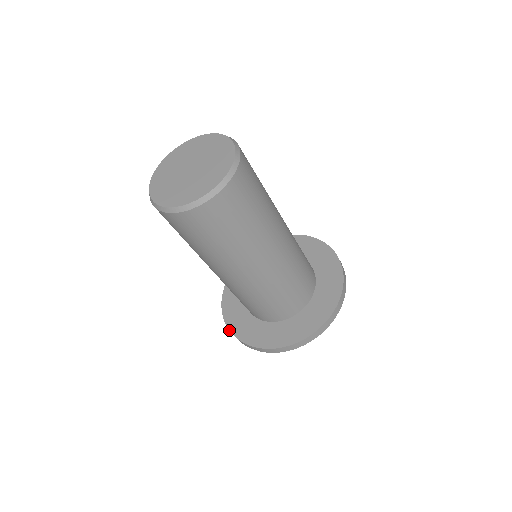
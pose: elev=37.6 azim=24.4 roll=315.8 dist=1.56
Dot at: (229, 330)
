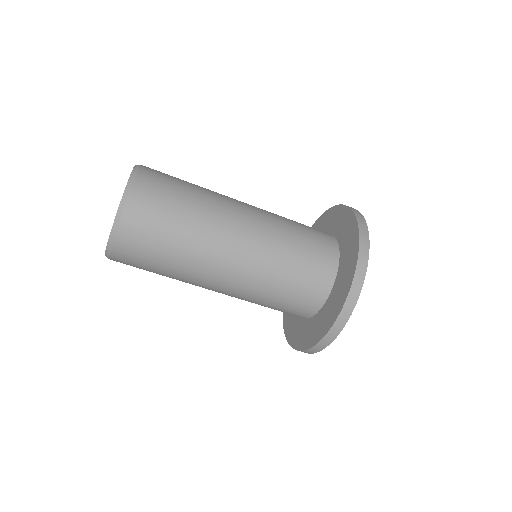
Dot at: (283, 327)
